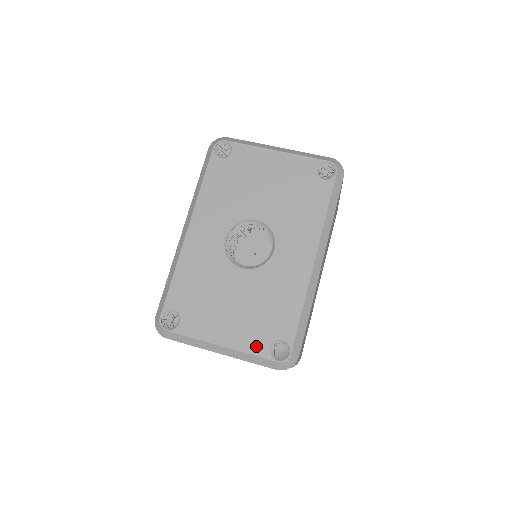
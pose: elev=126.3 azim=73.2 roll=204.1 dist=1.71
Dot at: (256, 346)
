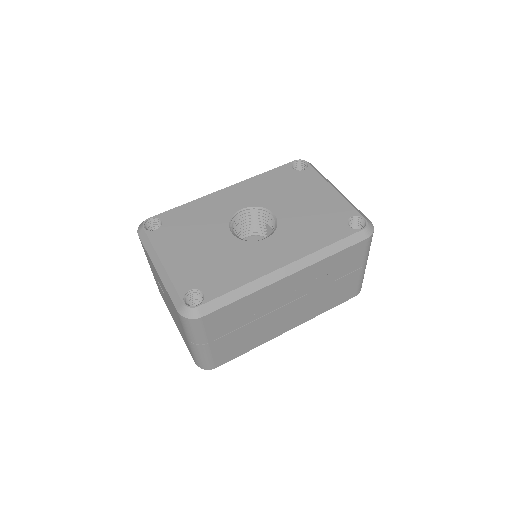
Dot at: (182, 281)
